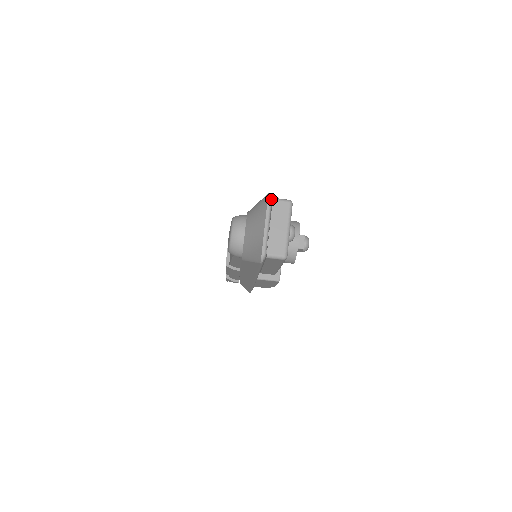
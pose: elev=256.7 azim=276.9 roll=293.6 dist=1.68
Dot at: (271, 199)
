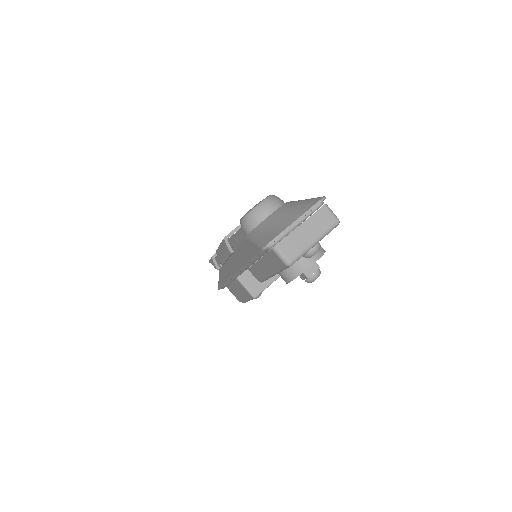
Dot at: (323, 203)
